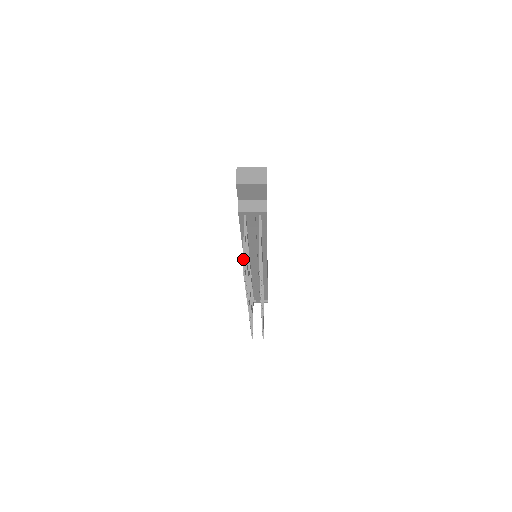
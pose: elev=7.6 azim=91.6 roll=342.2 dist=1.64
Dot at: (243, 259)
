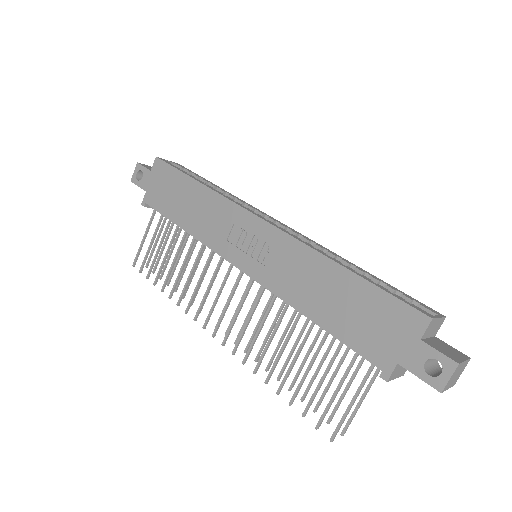
Dot at: (340, 427)
